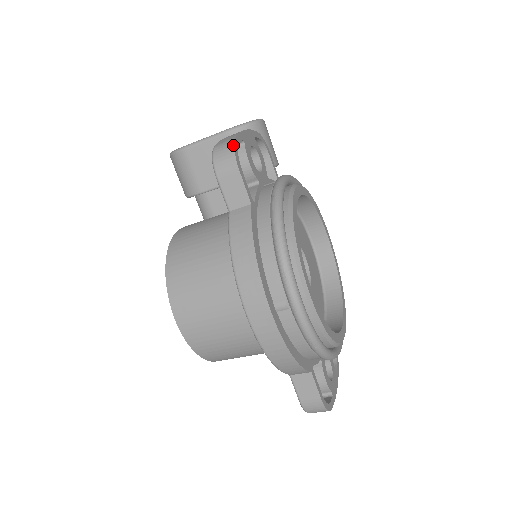
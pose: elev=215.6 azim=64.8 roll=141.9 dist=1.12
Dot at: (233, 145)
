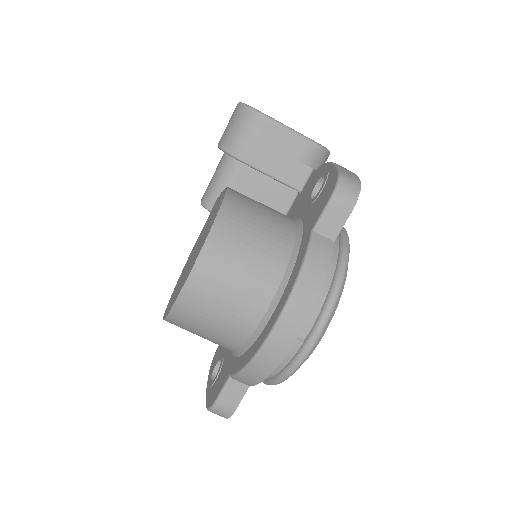
Dot at: (360, 189)
